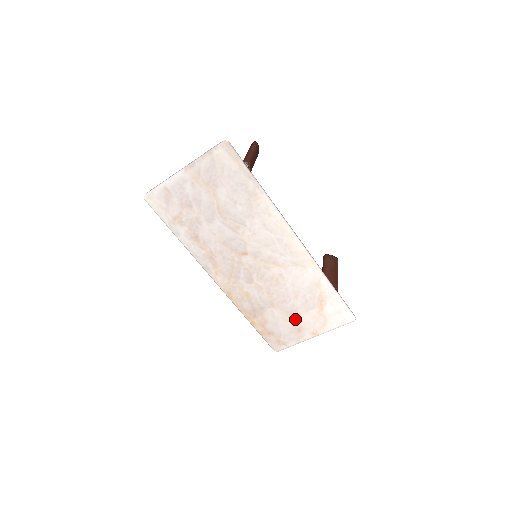
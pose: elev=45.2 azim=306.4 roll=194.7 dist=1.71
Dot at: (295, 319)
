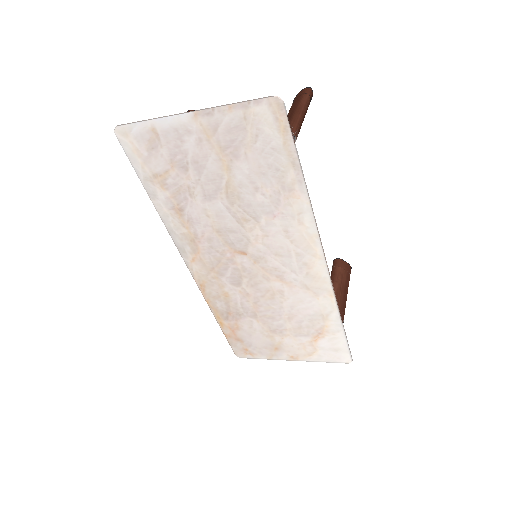
Dot at: (277, 338)
